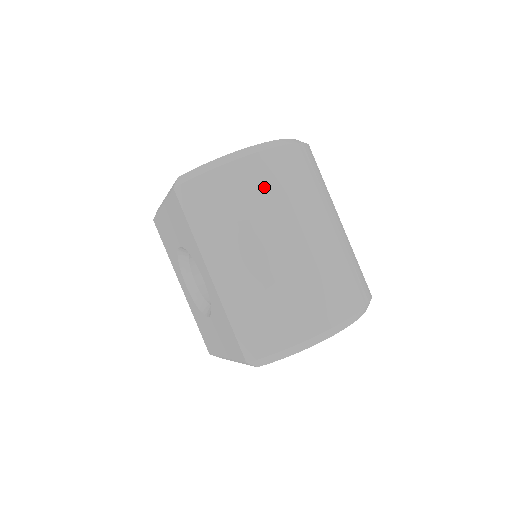
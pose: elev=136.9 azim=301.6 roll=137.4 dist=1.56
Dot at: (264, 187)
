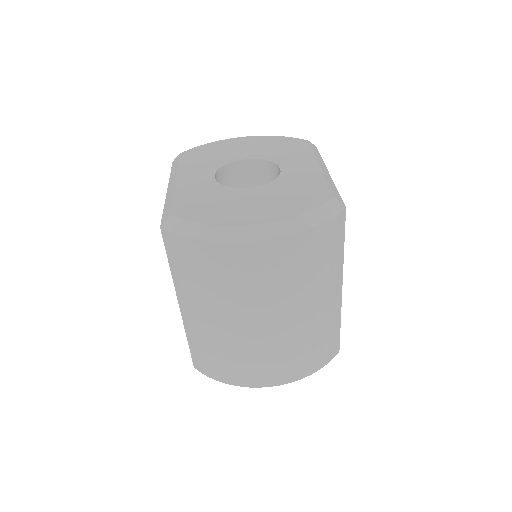
Dot at: (249, 275)
